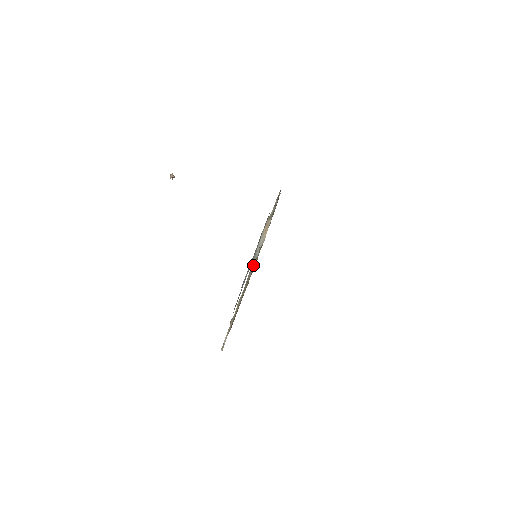
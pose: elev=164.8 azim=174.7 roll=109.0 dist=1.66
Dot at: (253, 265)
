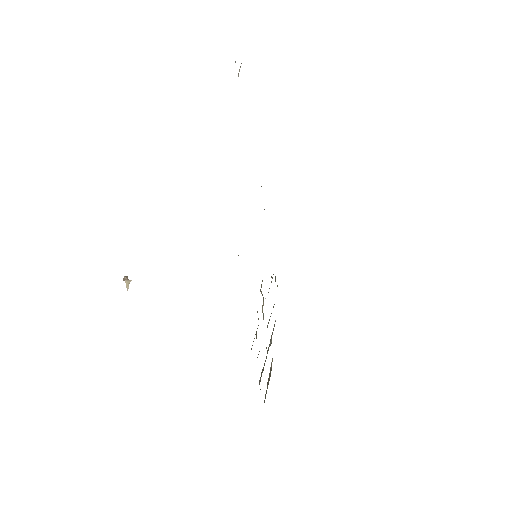
Dot at: occluded
